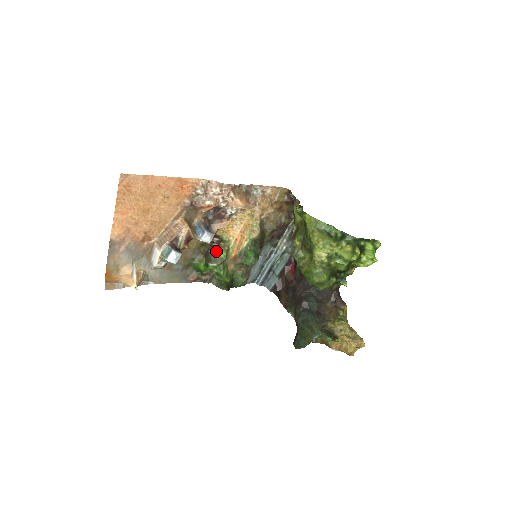
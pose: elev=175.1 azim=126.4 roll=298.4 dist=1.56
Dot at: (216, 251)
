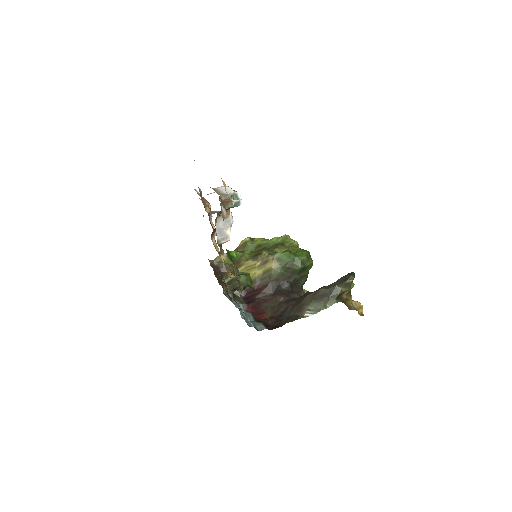
Dot at: occluded
